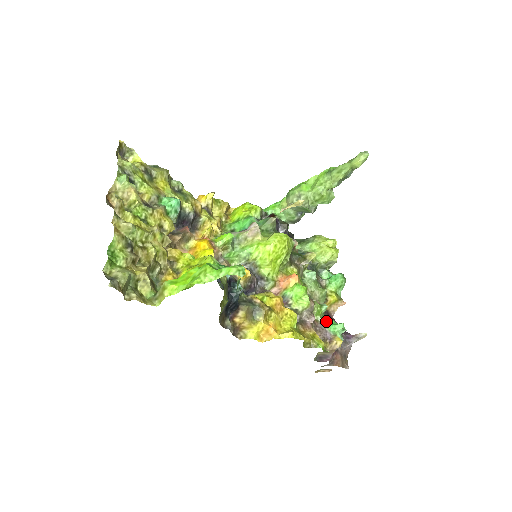
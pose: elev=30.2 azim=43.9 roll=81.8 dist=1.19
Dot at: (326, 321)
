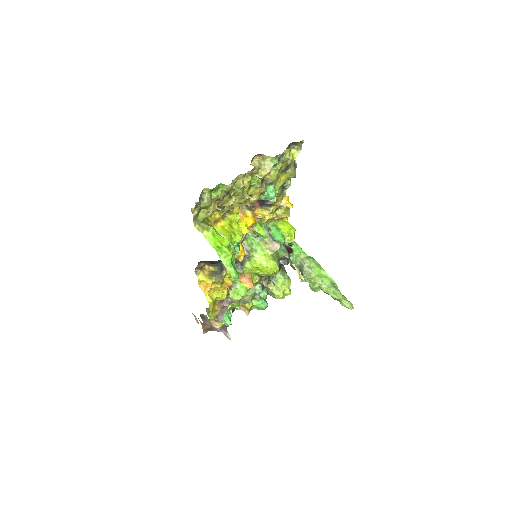
Dot at: (230, 311)
